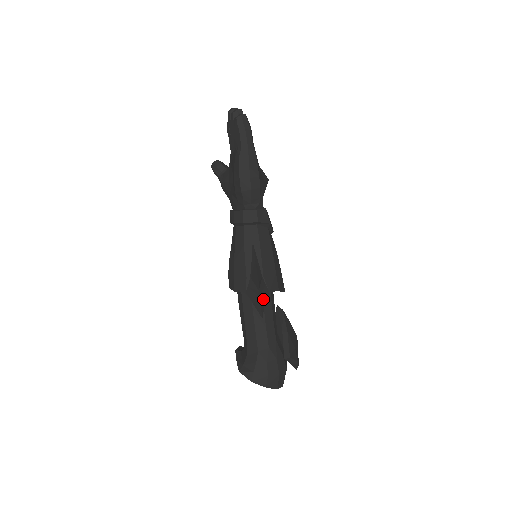
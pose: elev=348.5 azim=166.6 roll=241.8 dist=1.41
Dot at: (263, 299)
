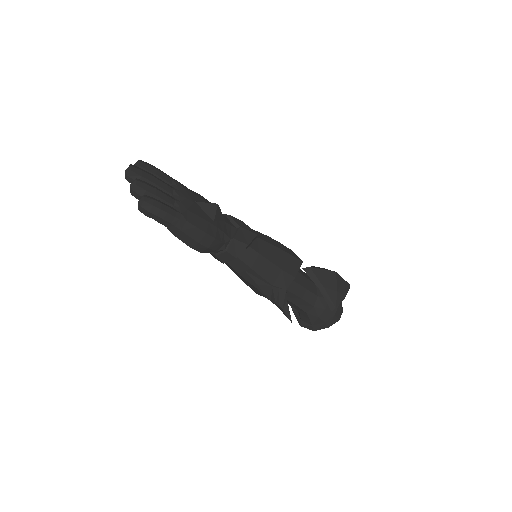
Dot at: (284, 303)
